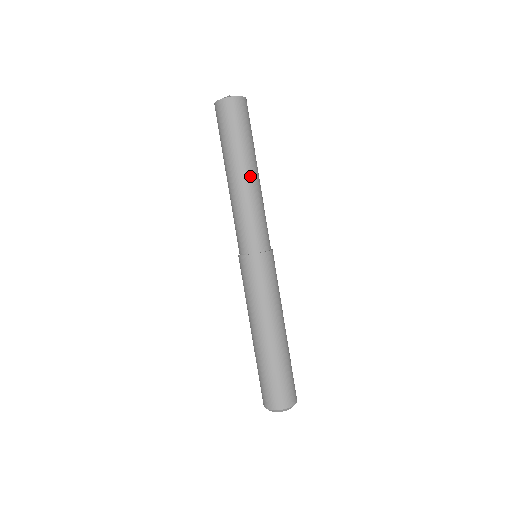
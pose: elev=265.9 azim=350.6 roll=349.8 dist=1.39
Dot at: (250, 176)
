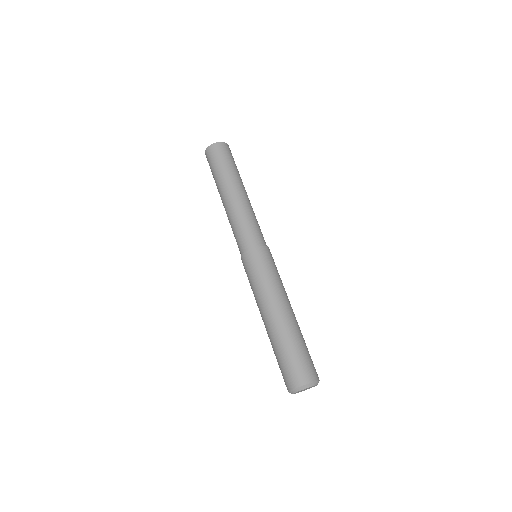
Dot at: (238, 193)
